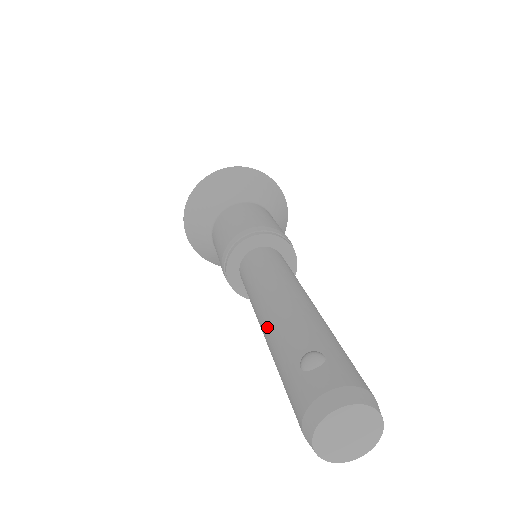
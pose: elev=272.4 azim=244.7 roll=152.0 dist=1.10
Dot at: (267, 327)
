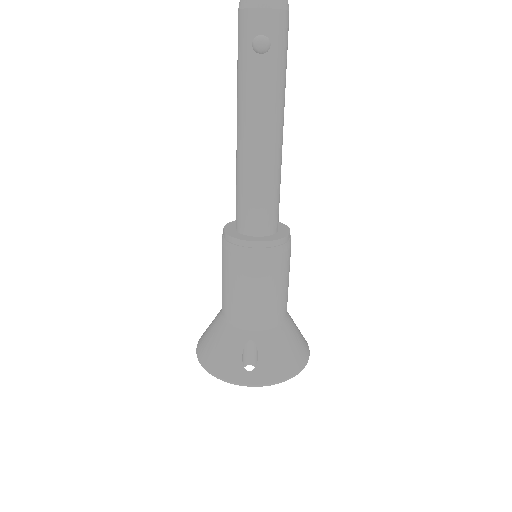
Dot at: occluded
